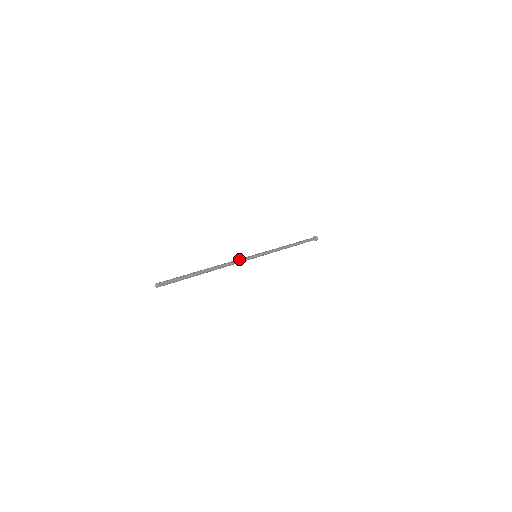
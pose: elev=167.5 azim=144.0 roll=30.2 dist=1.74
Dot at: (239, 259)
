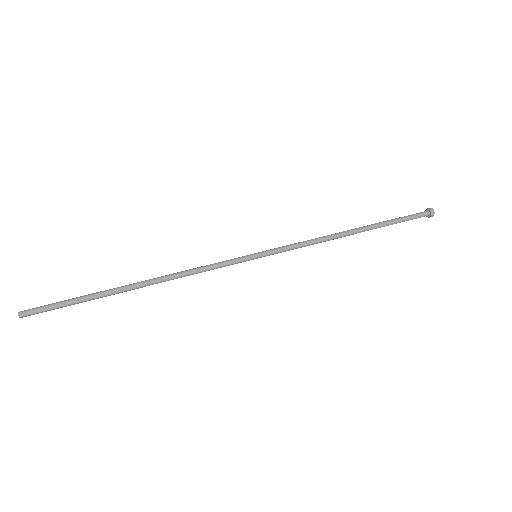
Dot at: (211, 265)
